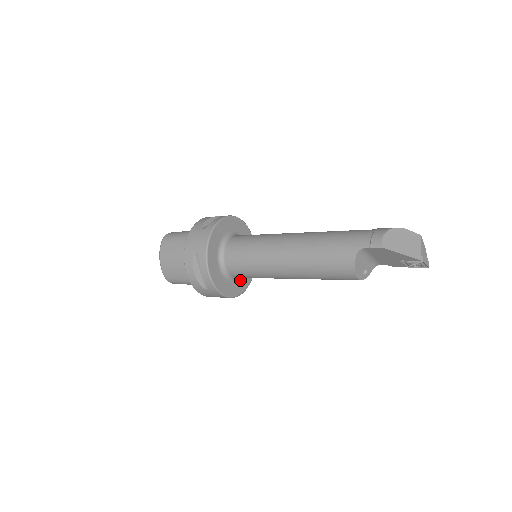
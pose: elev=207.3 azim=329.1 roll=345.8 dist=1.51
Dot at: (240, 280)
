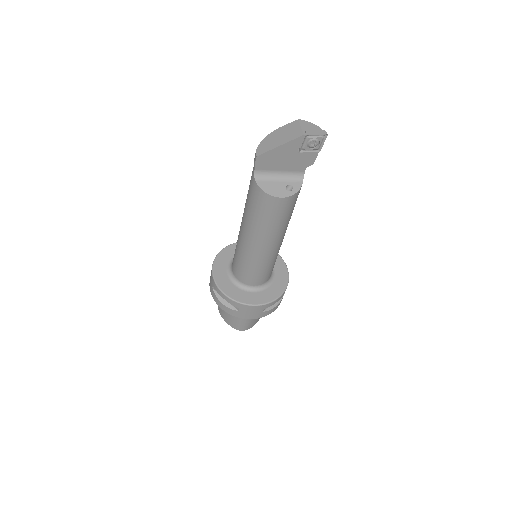
Dot at: (271, 286)
